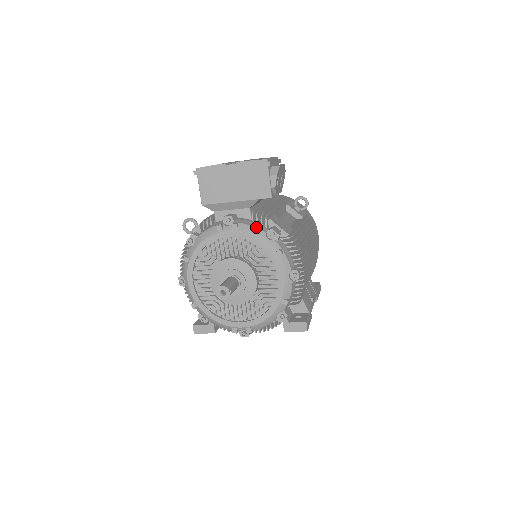
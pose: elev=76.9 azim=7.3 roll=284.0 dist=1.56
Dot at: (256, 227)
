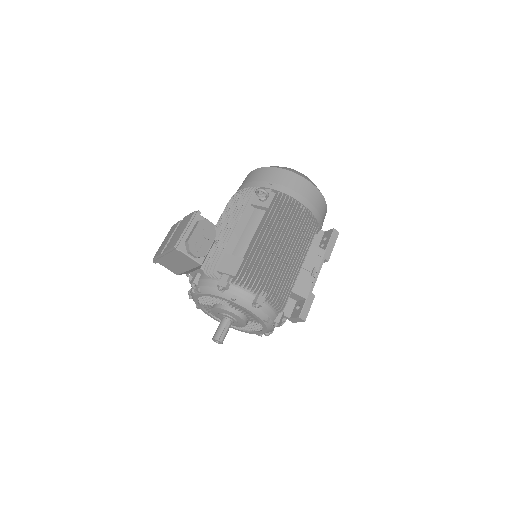
Dot at: (209, 286)
